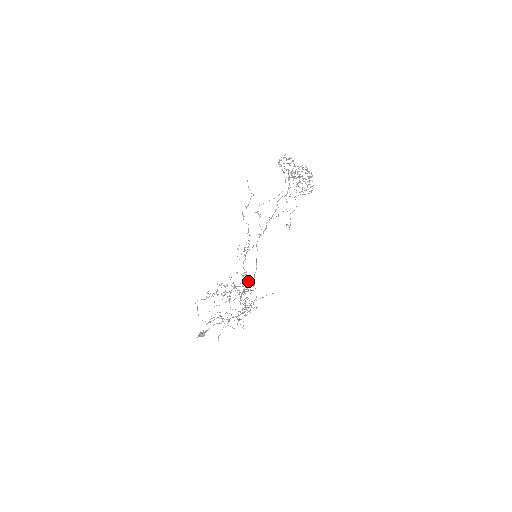
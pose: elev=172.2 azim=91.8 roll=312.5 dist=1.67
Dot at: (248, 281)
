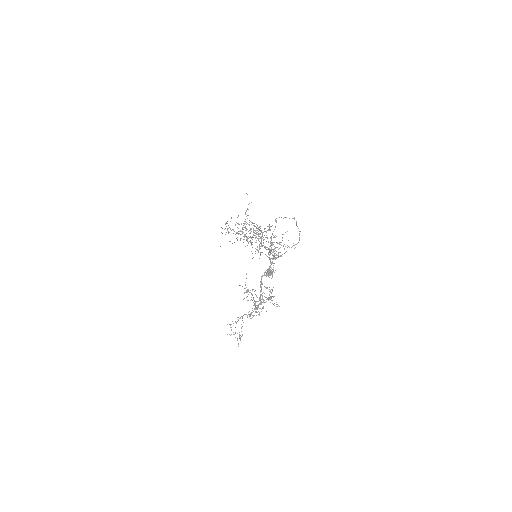
Dot at: occluded
